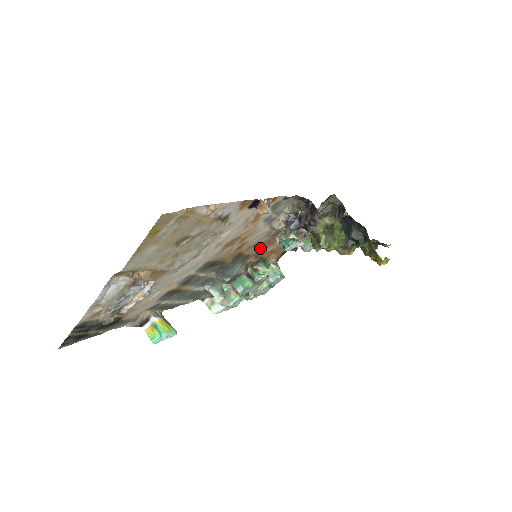
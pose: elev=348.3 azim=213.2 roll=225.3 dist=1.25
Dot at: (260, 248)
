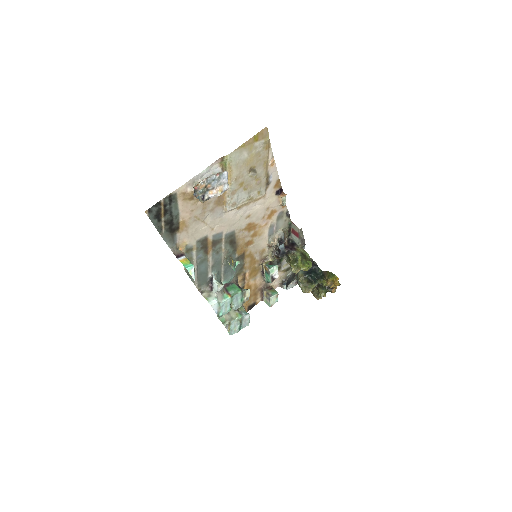
Dot at: (250, 269)
